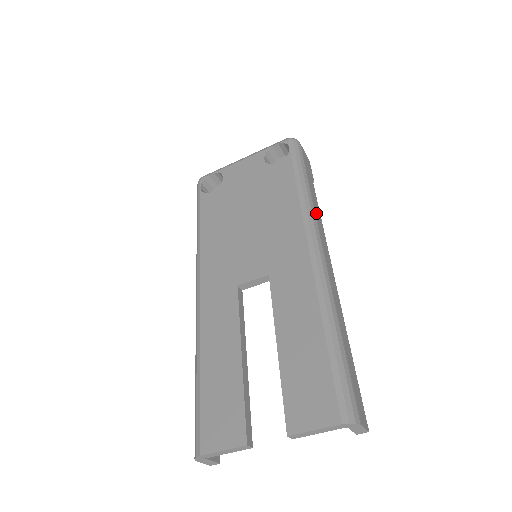
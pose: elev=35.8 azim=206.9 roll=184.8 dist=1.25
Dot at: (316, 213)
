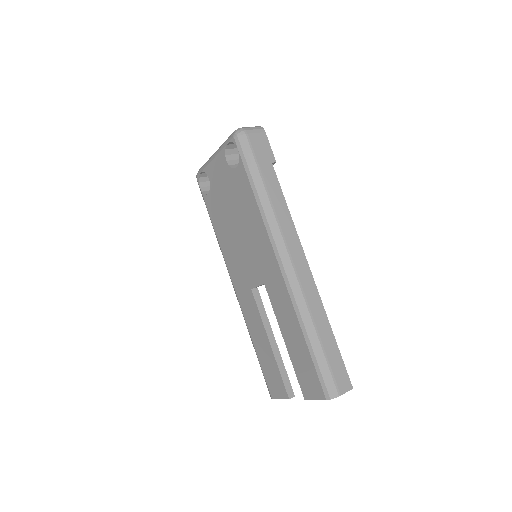
Dot at: (279, 218)
